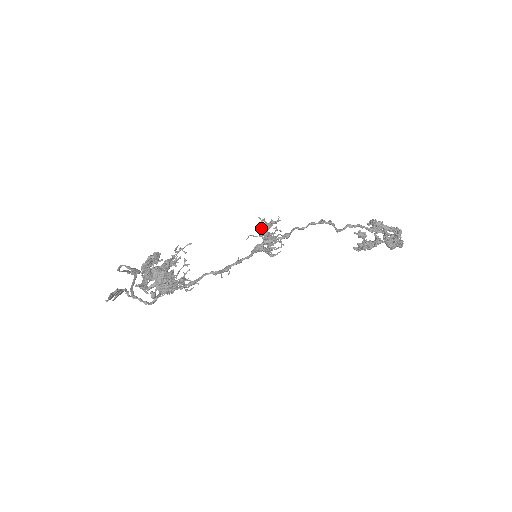
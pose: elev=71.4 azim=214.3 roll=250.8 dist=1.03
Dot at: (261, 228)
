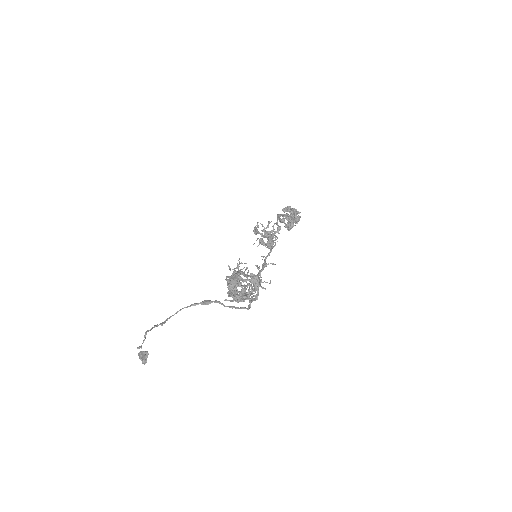
Dot at: (264, 231)
